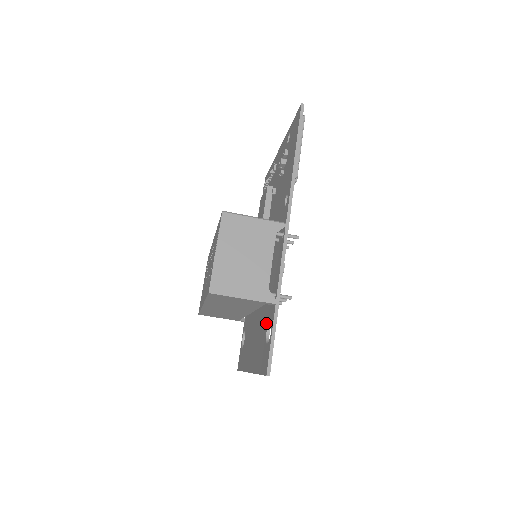
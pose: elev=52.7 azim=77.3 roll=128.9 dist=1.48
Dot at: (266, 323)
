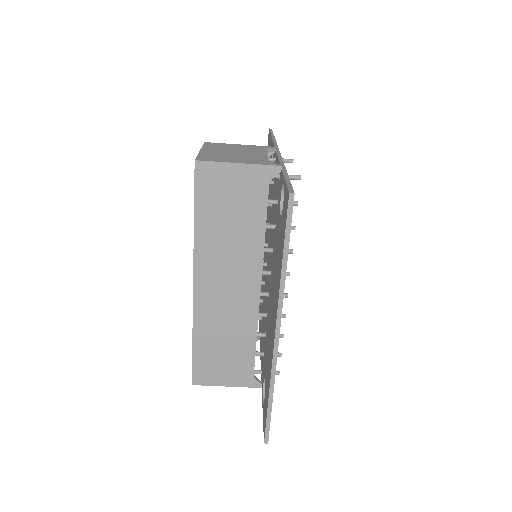
Dot at: (278, 218)
